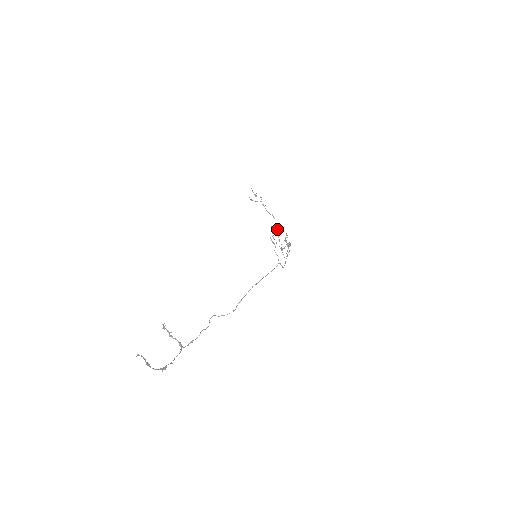
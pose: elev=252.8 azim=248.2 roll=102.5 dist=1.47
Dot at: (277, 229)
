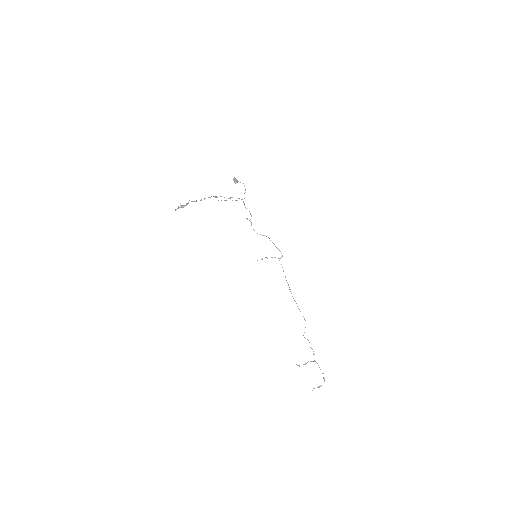
Dot at: occluded
